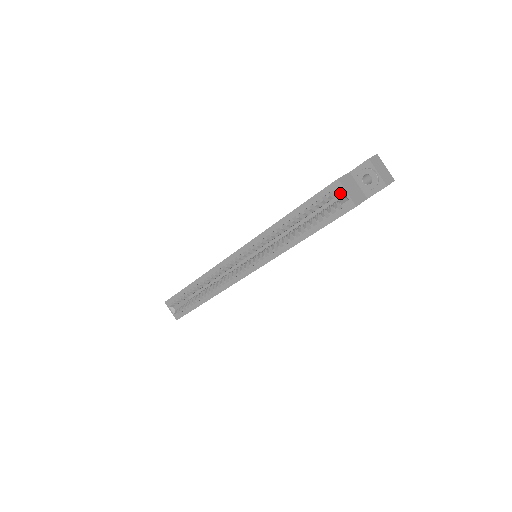
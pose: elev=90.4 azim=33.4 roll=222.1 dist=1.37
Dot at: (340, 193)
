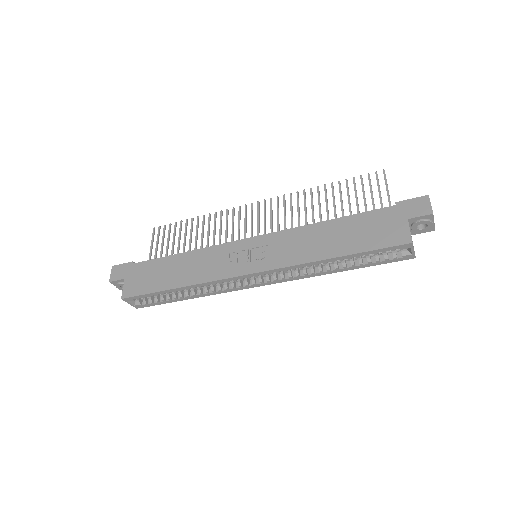
Dot at: occluded
